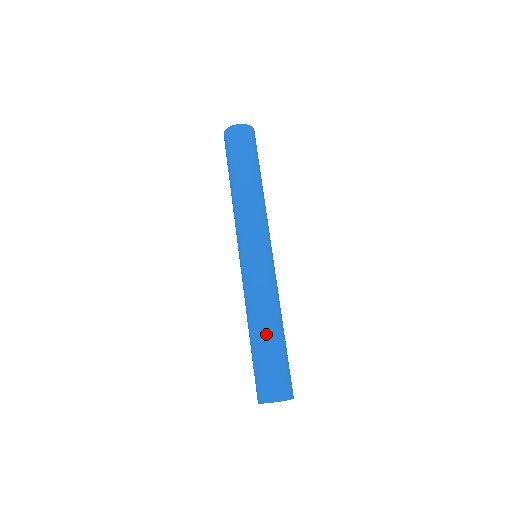
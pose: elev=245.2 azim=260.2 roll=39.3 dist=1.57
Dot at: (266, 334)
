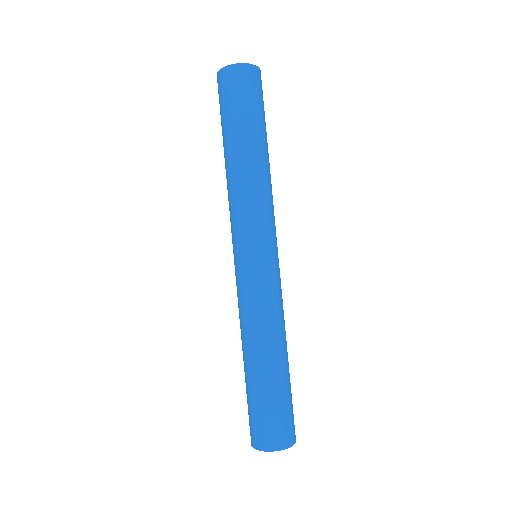
Dot at: (267, 366)
